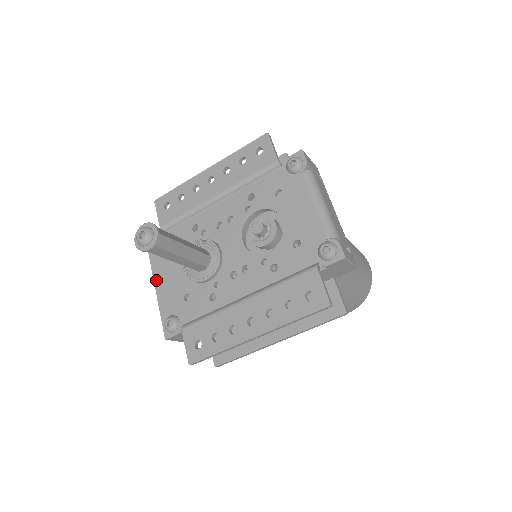
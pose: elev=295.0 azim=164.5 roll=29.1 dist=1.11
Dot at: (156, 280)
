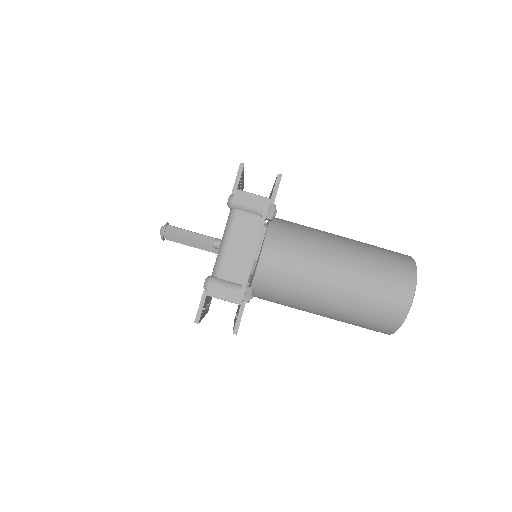
Dot at: occluded
